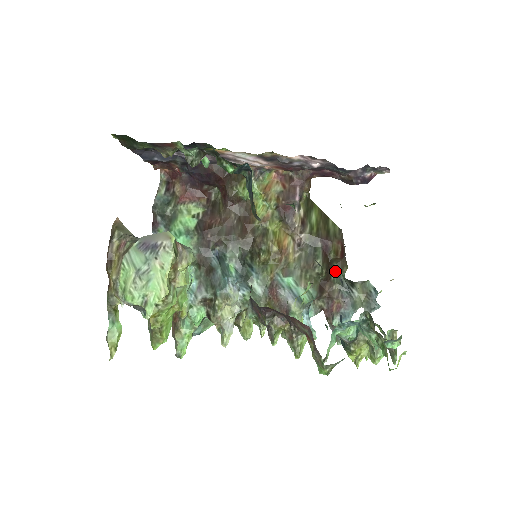
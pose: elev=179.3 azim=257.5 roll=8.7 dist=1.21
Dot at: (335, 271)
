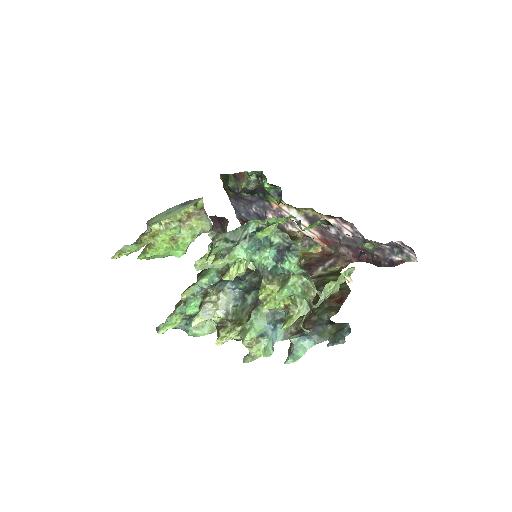
Dot at: (322, 309)
